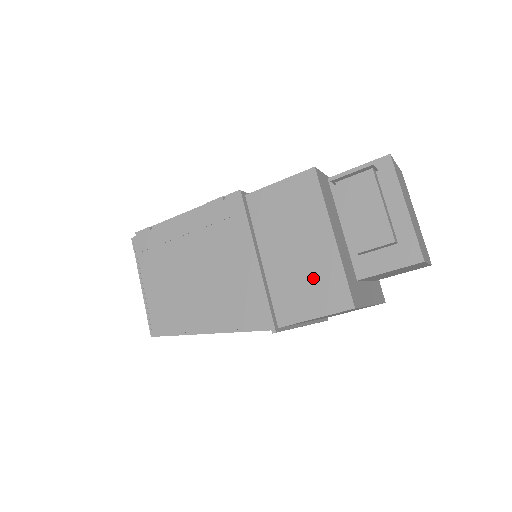
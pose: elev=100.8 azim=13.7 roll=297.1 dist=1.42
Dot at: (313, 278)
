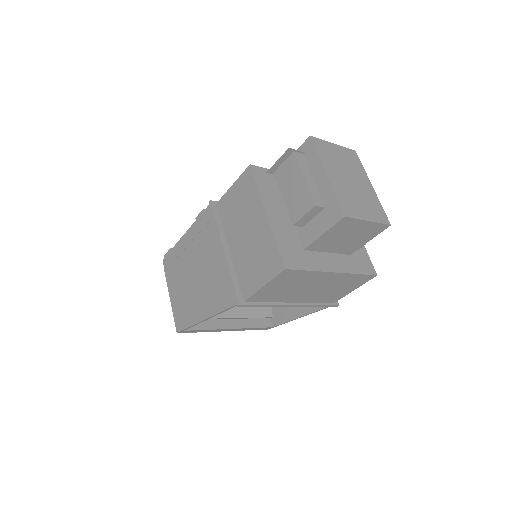
Dot at: (258, 253)
